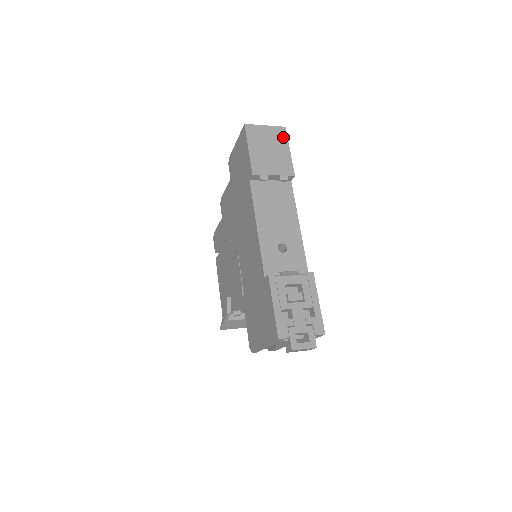
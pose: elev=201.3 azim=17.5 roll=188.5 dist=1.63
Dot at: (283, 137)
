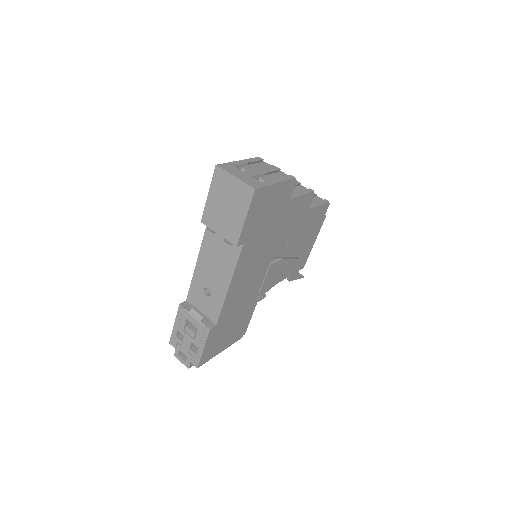
Dot at: (246, 200)
